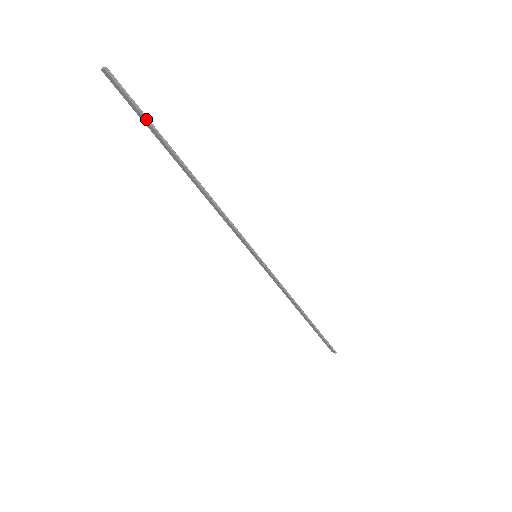
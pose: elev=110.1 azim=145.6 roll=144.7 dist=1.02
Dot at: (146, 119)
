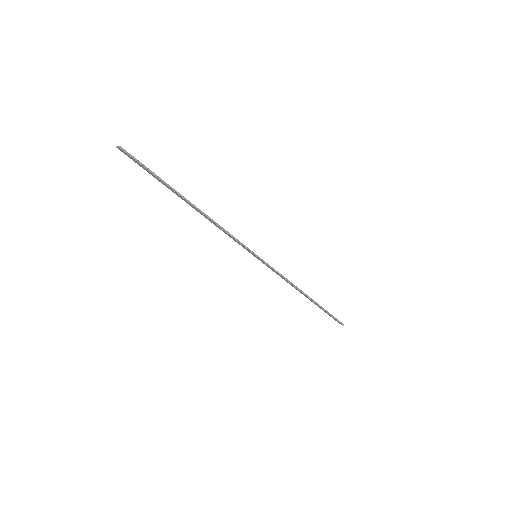
Dot at: (153, 174)
